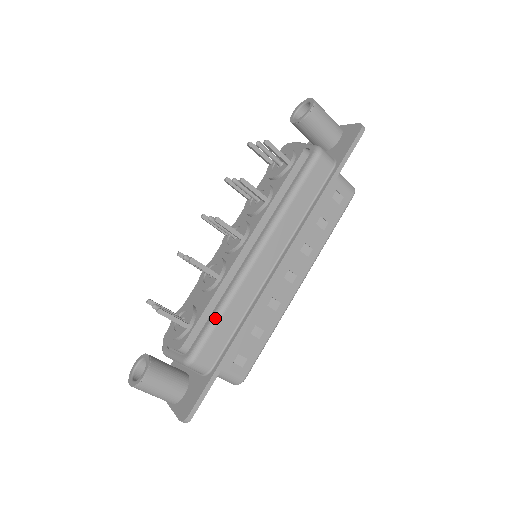
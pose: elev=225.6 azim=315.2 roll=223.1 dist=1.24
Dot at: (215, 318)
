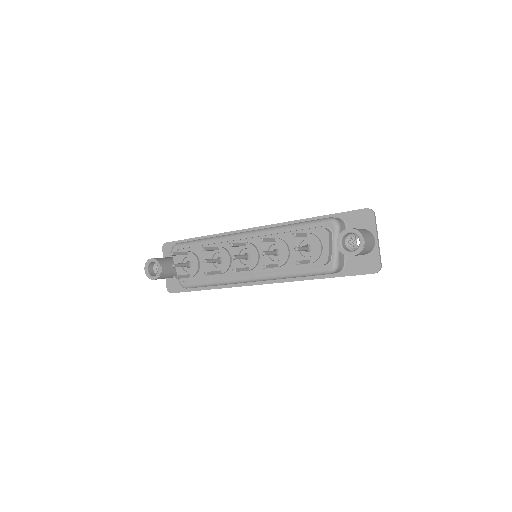
Dot at: (207, 285)
